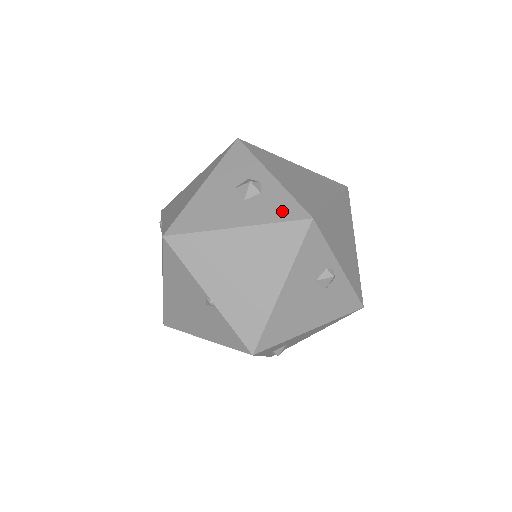
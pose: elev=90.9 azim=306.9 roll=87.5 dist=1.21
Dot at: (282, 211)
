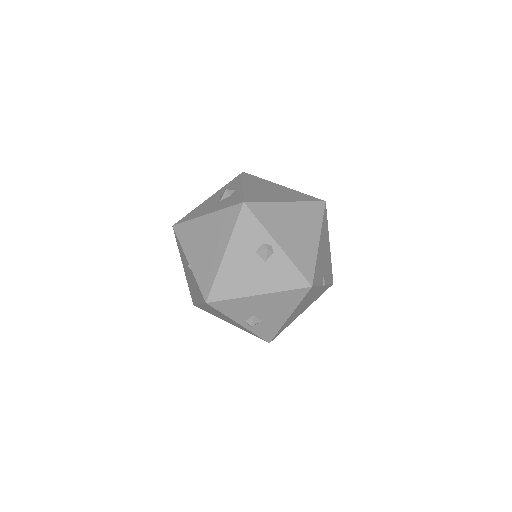
Dot at: (232, 202)
